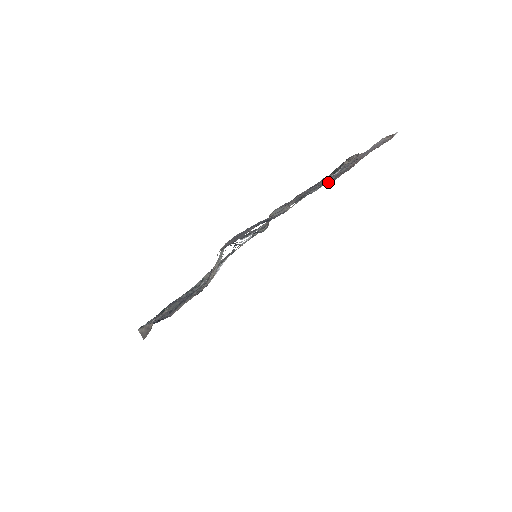
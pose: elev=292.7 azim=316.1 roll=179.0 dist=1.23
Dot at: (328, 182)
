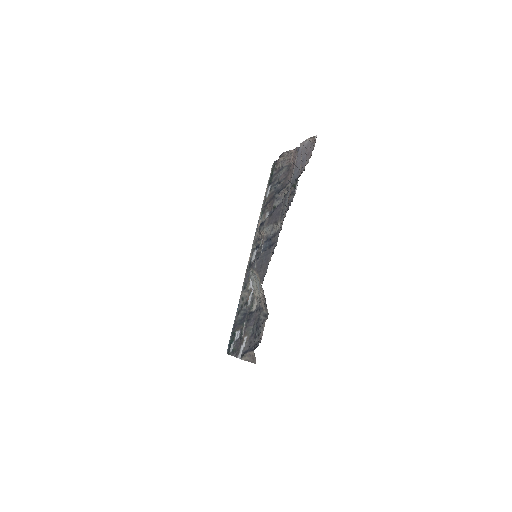
Dot at: (282, 185)
